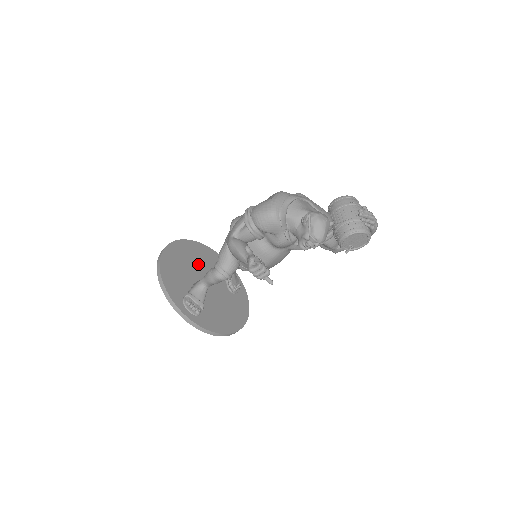
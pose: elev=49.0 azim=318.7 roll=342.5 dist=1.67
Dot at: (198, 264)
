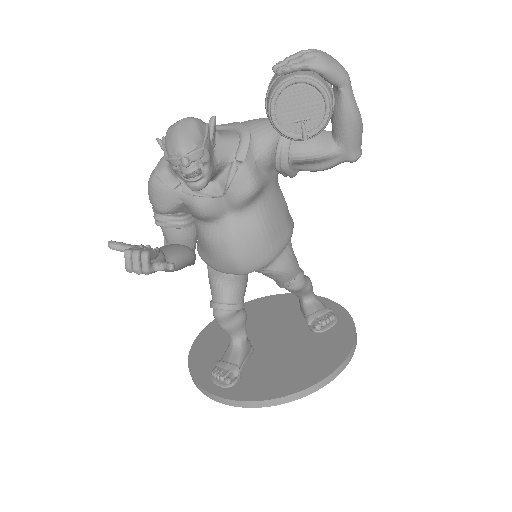
Dot at: (261, 320)
